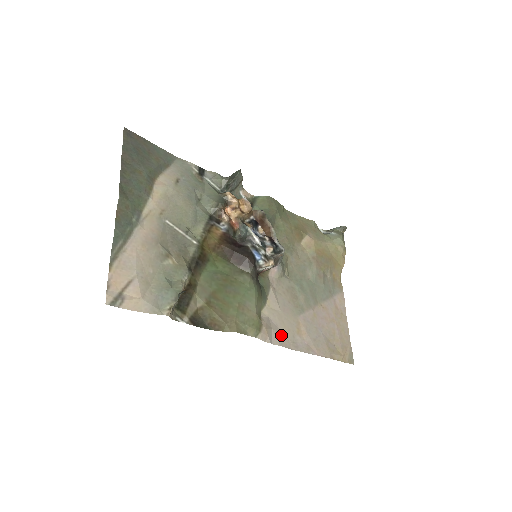
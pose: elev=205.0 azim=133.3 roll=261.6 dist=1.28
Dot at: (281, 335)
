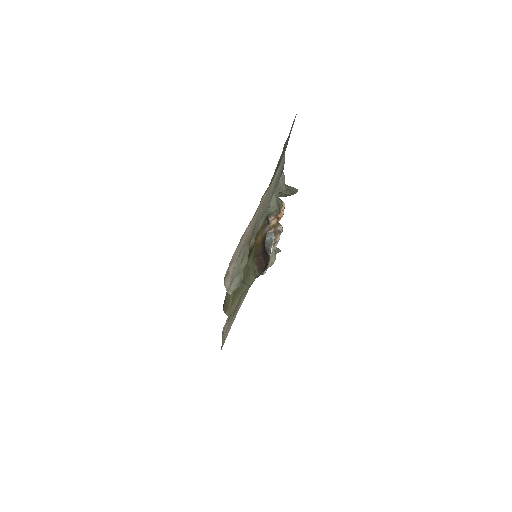
Dot at: occluded
